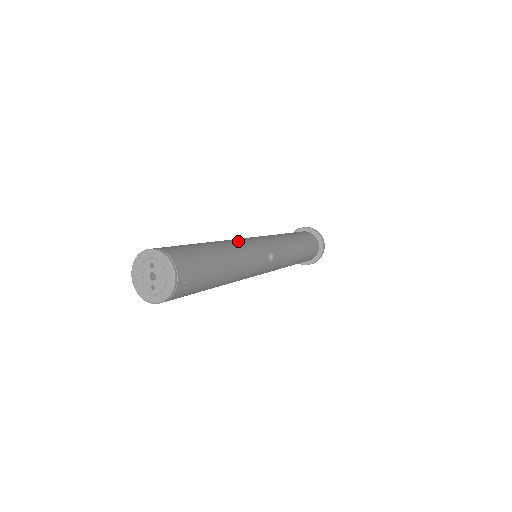
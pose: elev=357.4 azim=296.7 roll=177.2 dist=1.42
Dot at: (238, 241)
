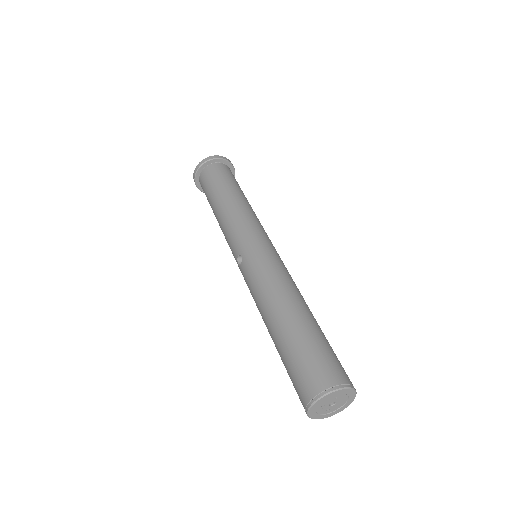
Dot at: (289, 278)
